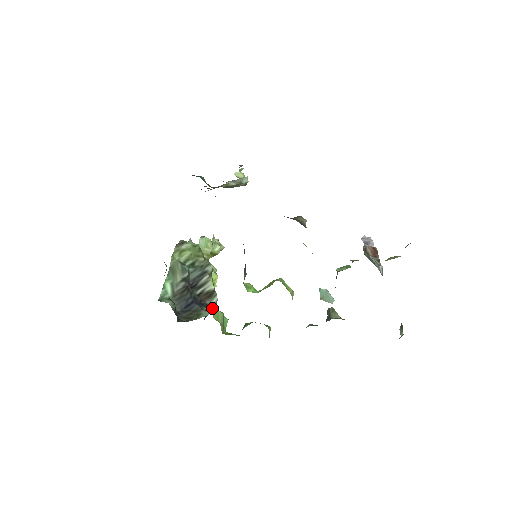
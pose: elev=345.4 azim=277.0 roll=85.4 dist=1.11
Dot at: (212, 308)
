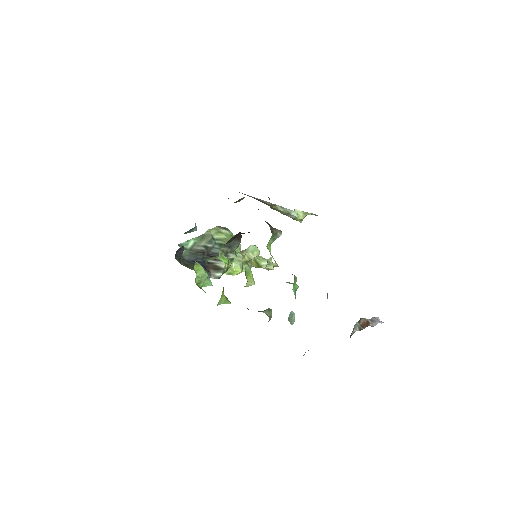
Dot at: (213, 278)
